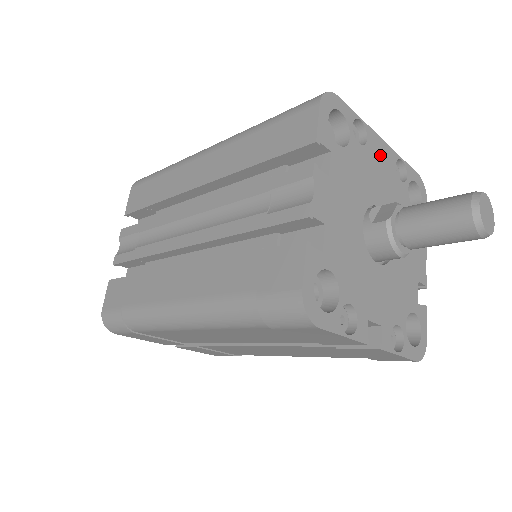
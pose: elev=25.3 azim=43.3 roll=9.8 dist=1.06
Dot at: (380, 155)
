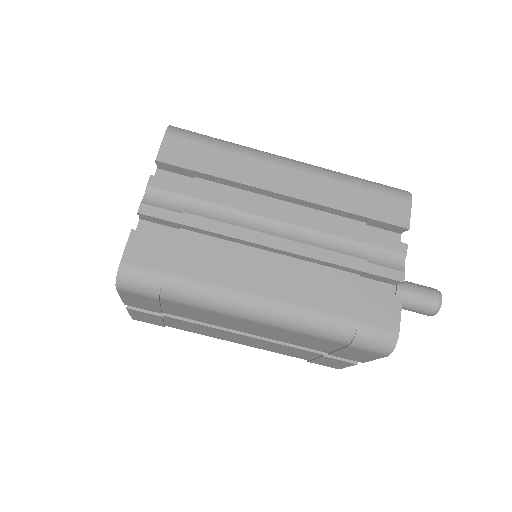
Dot at: occluded
